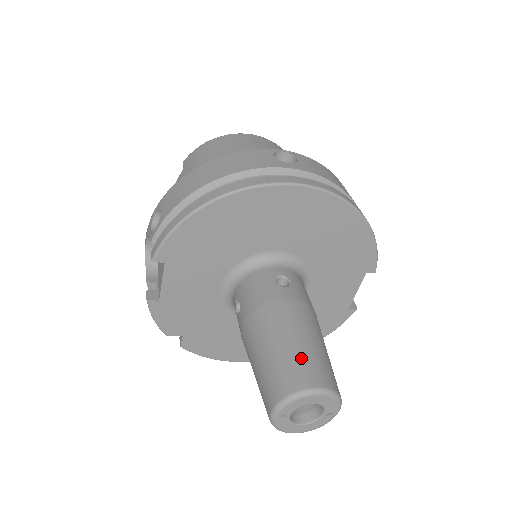
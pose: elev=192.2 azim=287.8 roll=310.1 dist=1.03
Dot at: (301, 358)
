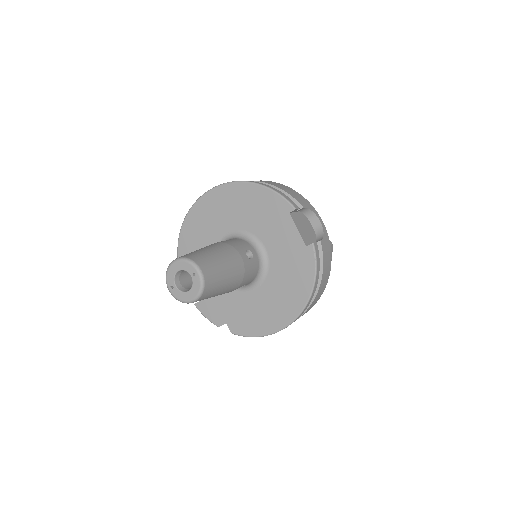
Dot at: occluded
